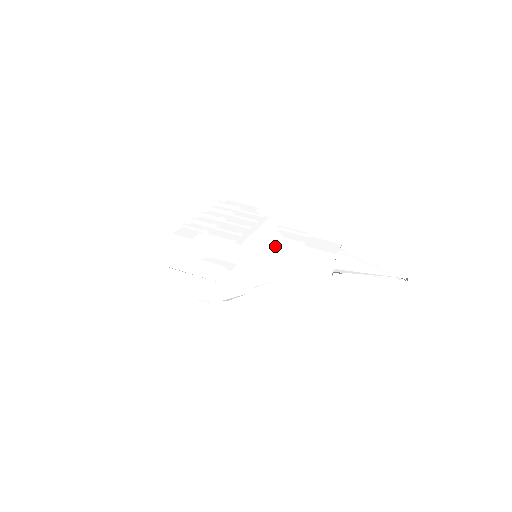
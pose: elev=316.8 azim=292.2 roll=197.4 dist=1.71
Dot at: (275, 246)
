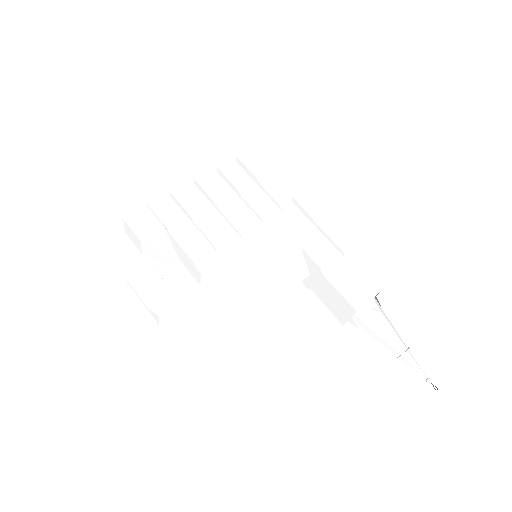
Dot at: (276, 265)
